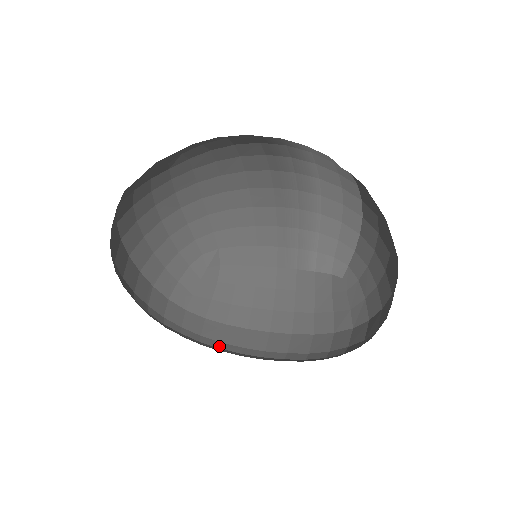
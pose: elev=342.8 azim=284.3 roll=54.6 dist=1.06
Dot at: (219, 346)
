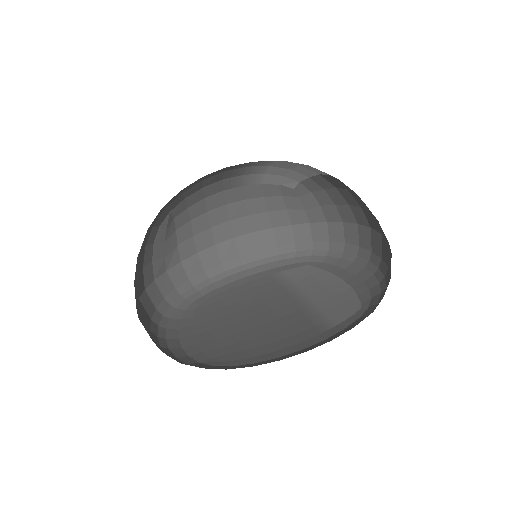
Dot at: (206, 277)
